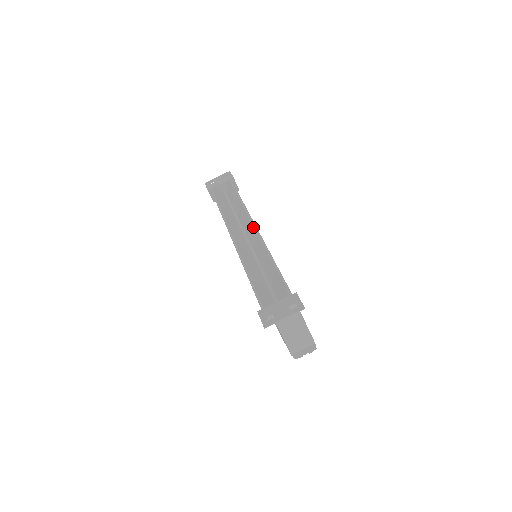
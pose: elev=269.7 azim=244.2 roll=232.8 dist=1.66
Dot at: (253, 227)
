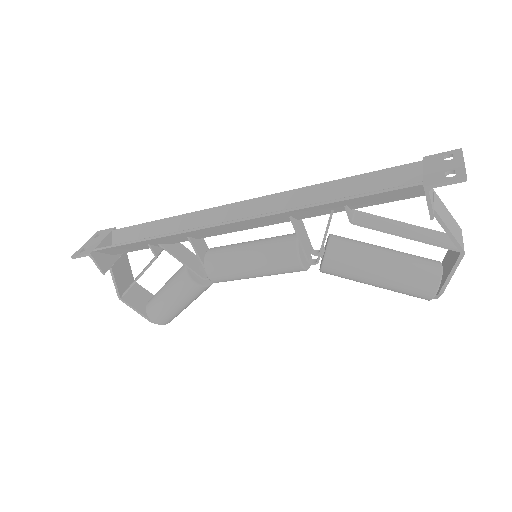
Dot at: (242, 203)
